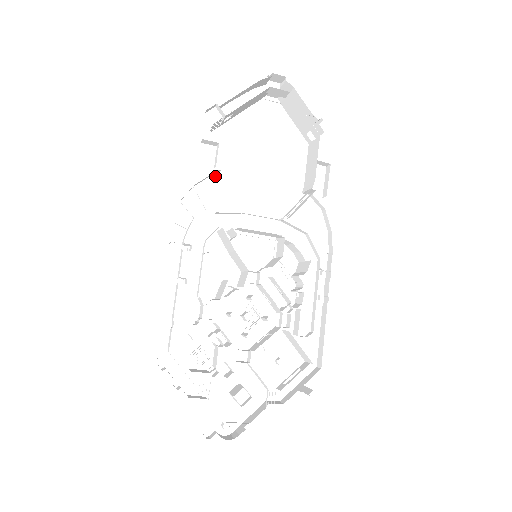
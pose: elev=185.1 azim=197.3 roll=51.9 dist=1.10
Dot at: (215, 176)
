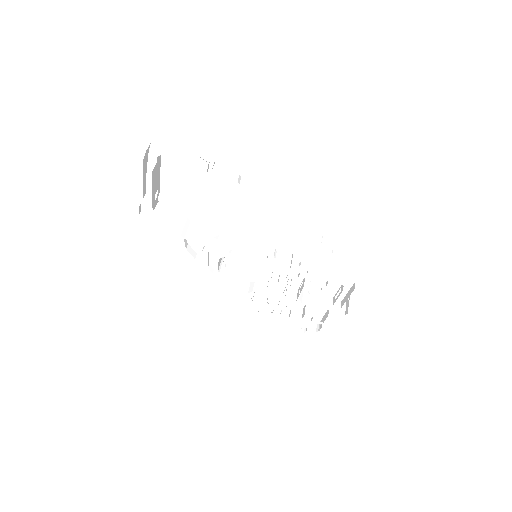
Dot at: (190, 222)
